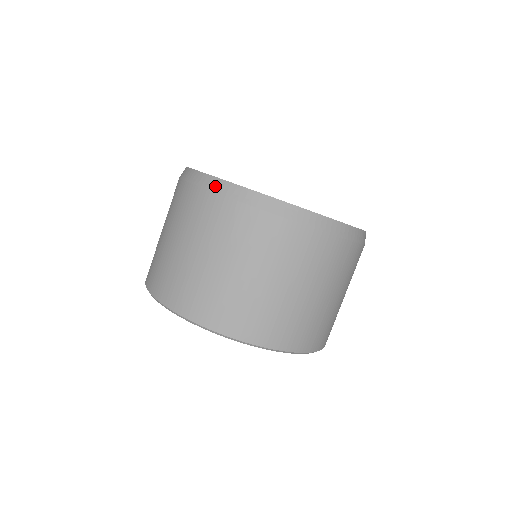
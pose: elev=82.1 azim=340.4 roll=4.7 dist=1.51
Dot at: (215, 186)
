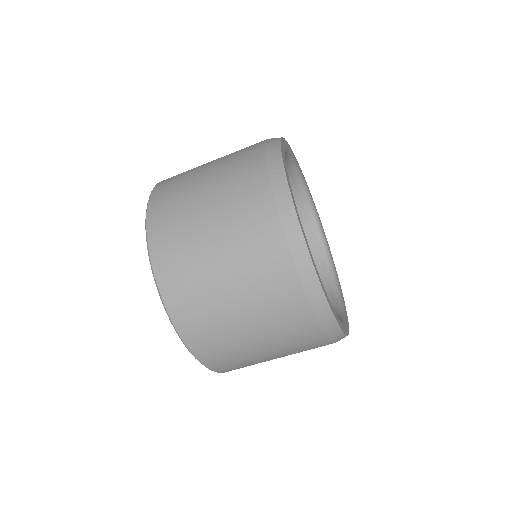
Dot at: (301, 260)
